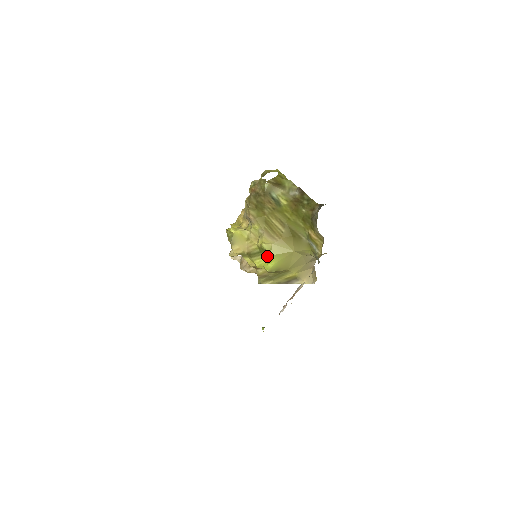
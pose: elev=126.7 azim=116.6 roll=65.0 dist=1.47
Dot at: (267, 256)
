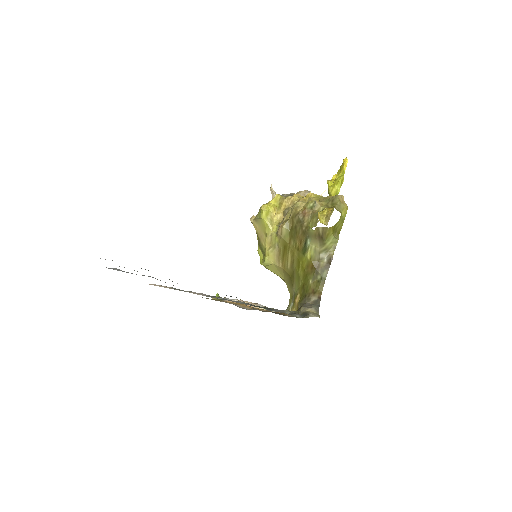
Dot at: occluded
